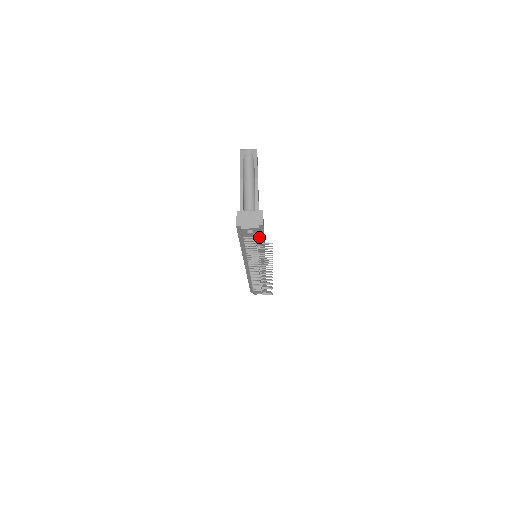
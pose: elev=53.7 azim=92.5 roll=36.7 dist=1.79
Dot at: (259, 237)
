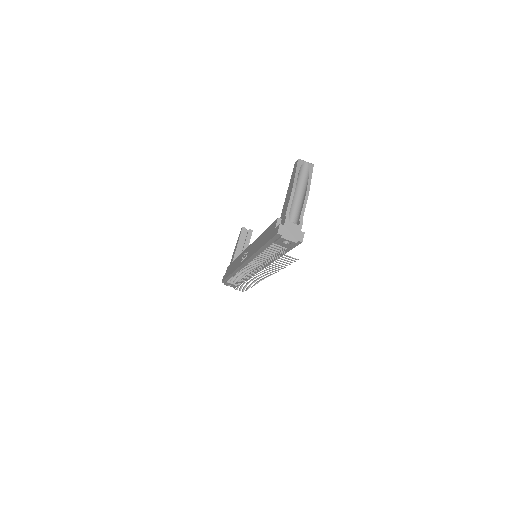
Dot at: (287, 248)
